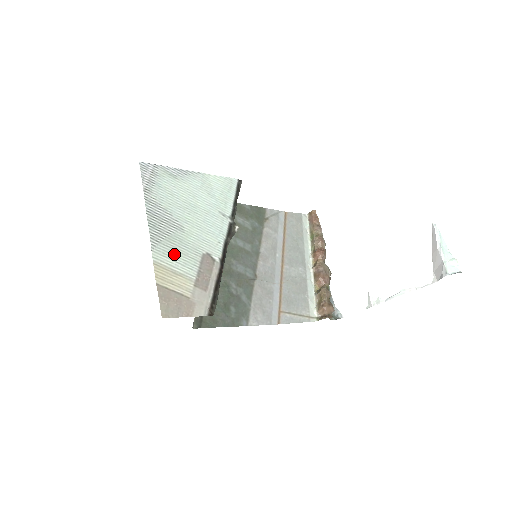
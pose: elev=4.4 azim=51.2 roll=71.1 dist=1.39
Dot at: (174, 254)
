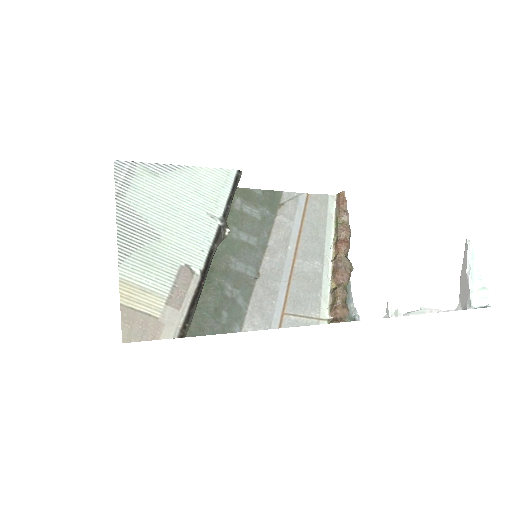
Dot at: (145, 269)
